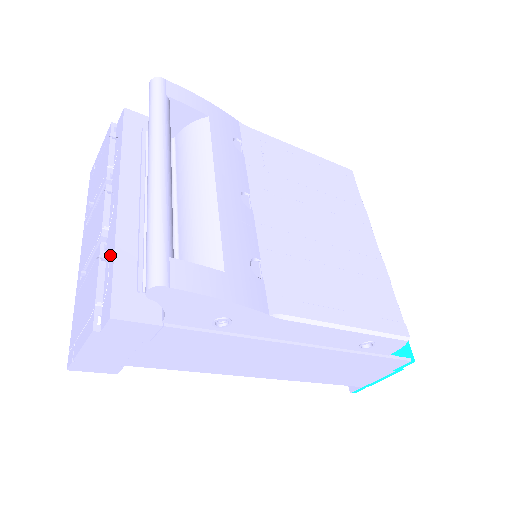
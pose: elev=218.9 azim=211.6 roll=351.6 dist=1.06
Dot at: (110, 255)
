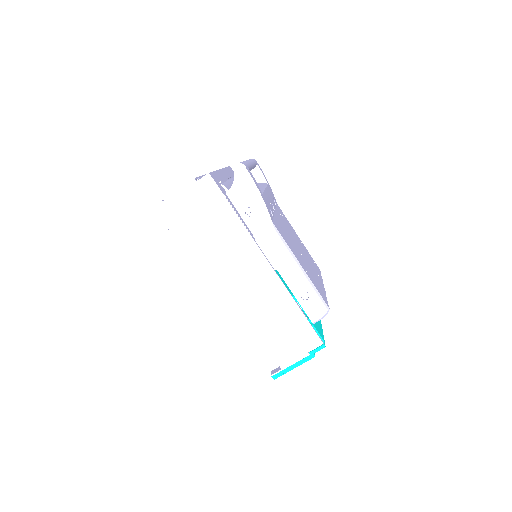
Dot at: occluded
